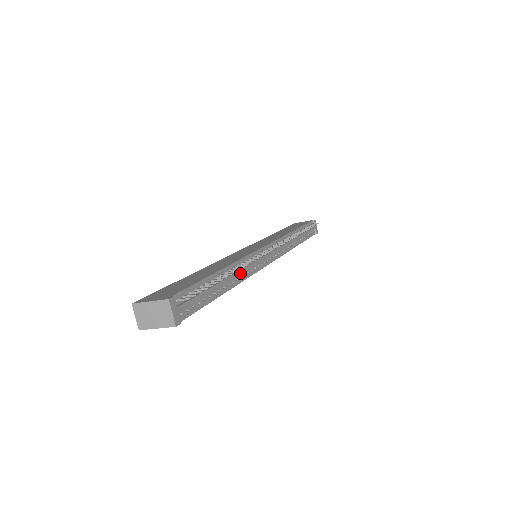
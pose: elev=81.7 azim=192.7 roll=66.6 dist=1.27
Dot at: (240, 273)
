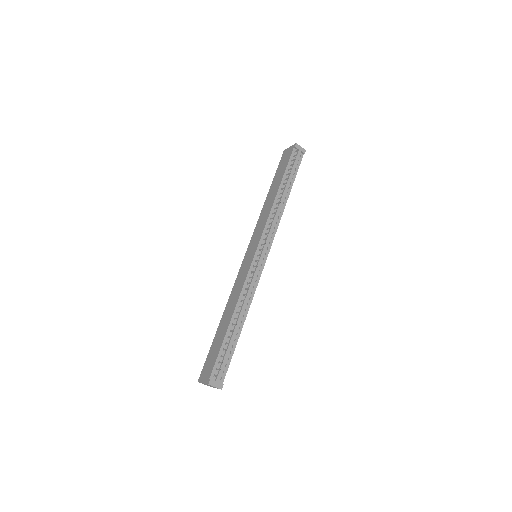
Dot at: (245, 305)
